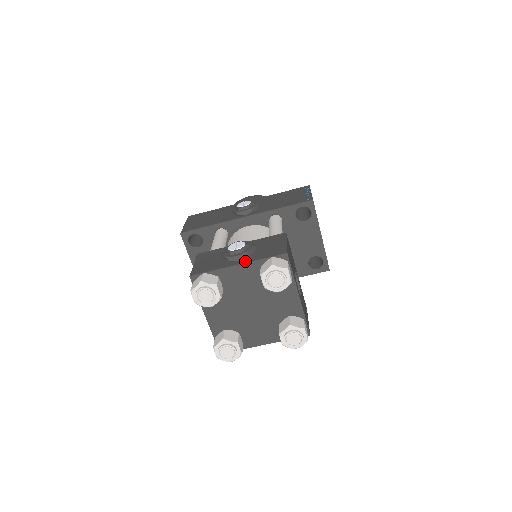
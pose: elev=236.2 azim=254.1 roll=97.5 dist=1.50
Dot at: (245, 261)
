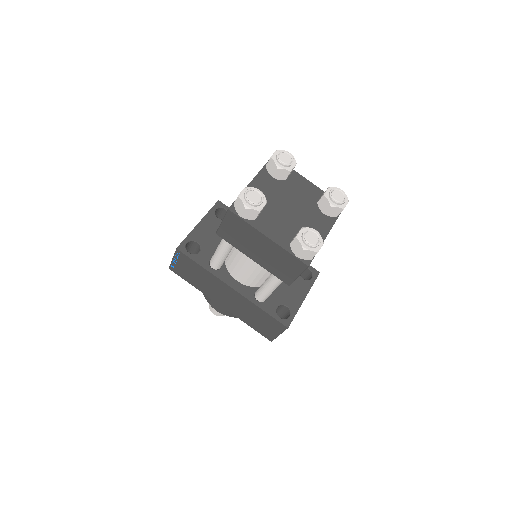
Dot at: (314, 186)
